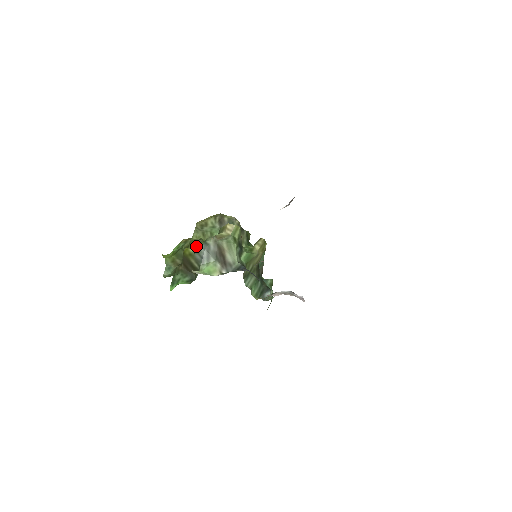
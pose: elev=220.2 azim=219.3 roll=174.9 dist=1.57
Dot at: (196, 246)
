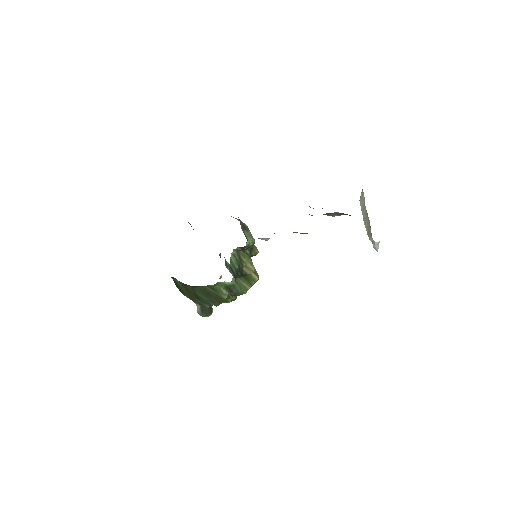
Dot at: occluded
